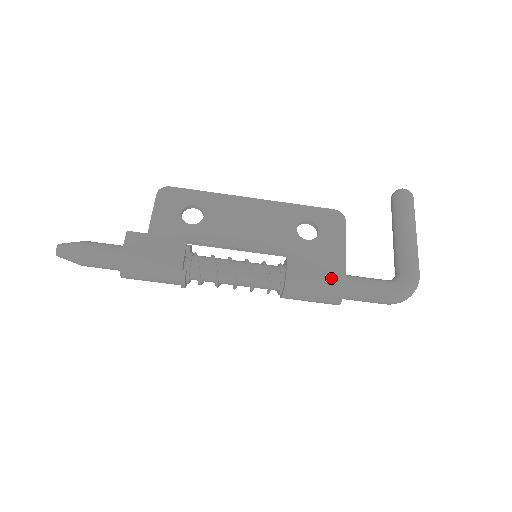
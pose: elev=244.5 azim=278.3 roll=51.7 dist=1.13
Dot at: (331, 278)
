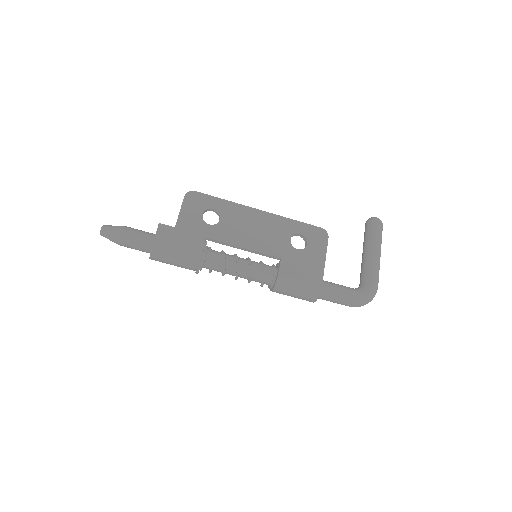
Dot at: (312, 281)
